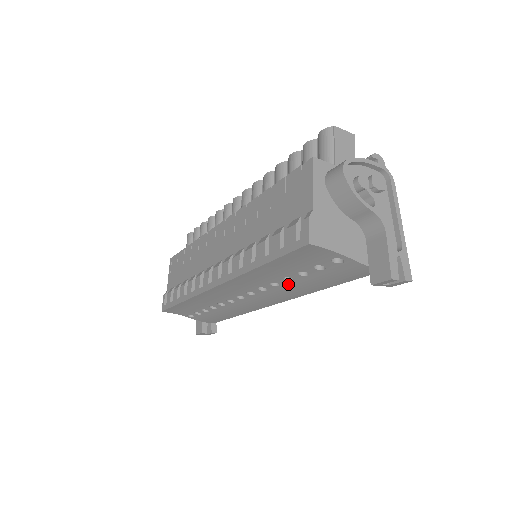
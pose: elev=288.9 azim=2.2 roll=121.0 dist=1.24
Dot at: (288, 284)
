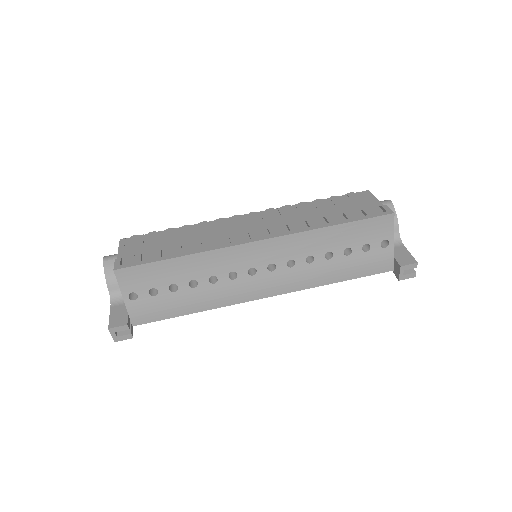
Dot at: (320, 263)
